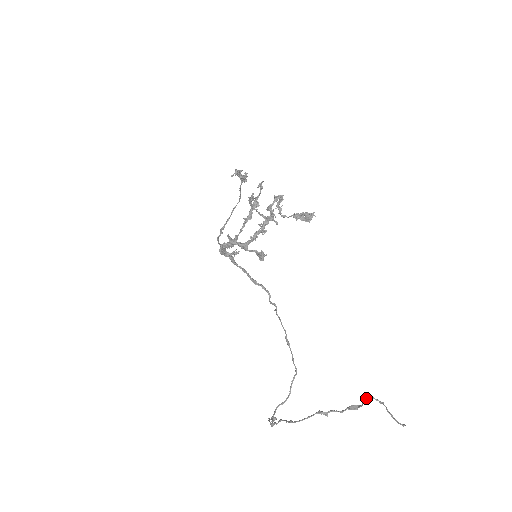
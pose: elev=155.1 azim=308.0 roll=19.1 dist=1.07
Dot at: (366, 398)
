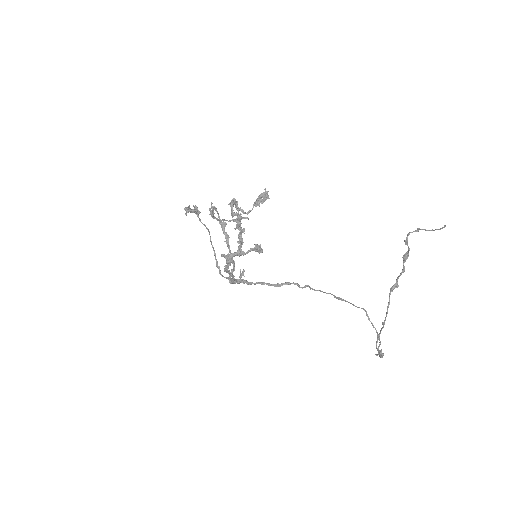
Dot at: occluded
